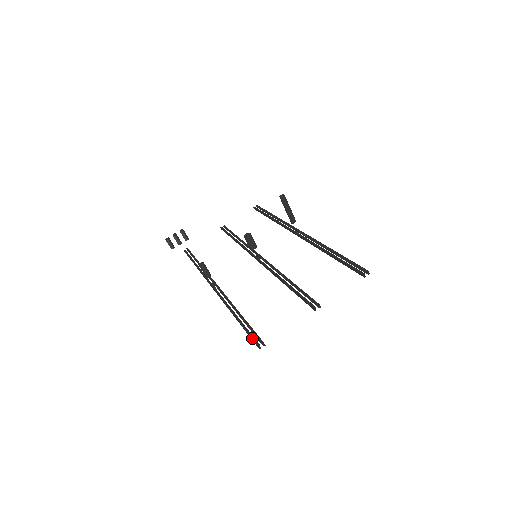
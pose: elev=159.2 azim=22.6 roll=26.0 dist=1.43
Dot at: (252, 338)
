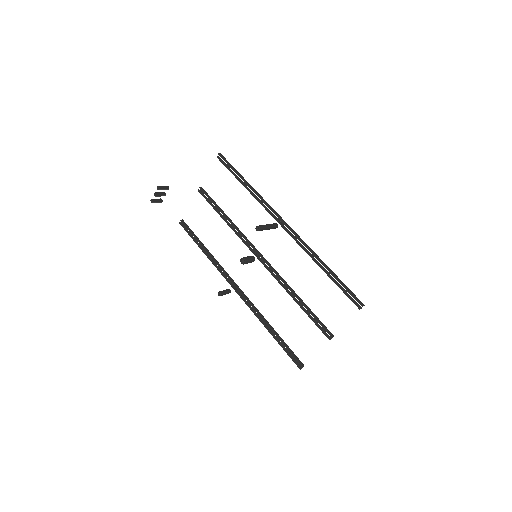
Dot at: (293, 361)
